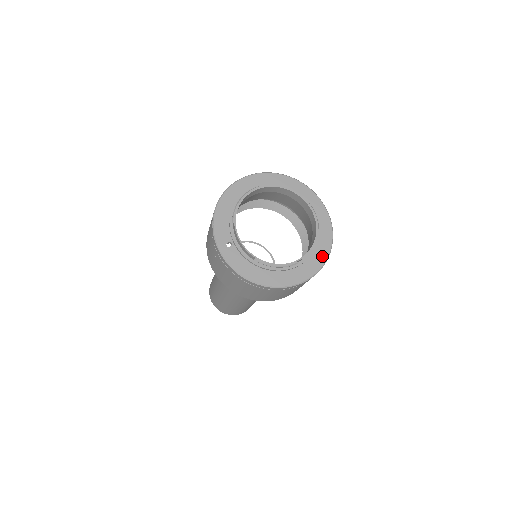
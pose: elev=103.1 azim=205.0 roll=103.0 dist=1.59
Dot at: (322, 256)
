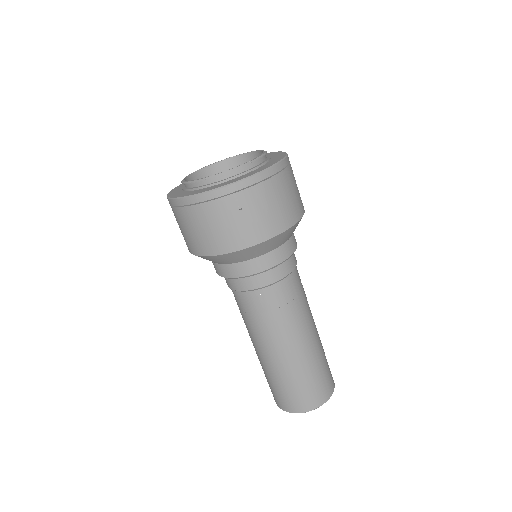
Dot at: (236, 180)
